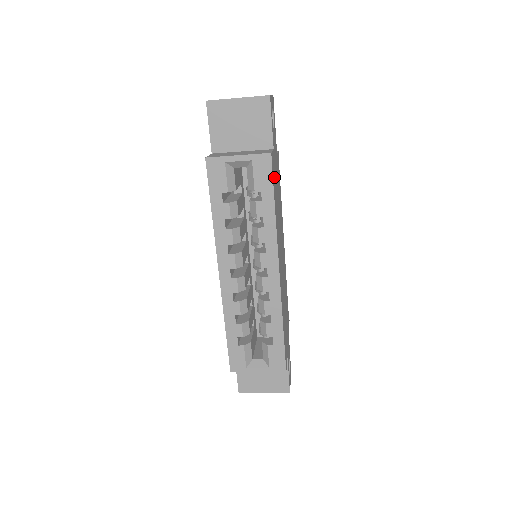
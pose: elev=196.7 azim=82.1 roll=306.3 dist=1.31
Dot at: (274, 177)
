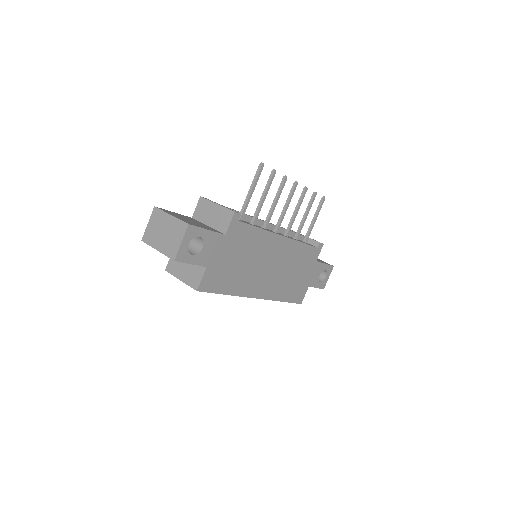
Dot at: (217, 280)
